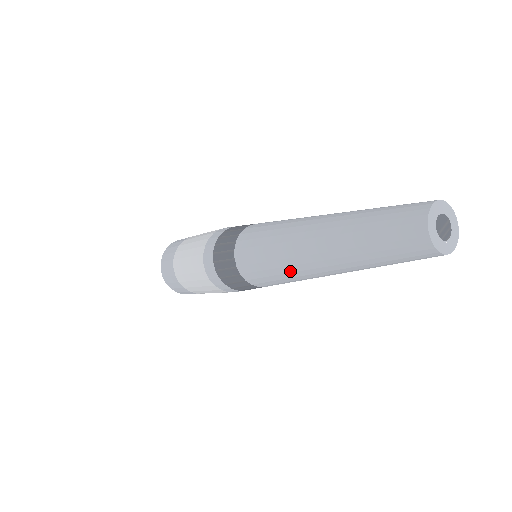
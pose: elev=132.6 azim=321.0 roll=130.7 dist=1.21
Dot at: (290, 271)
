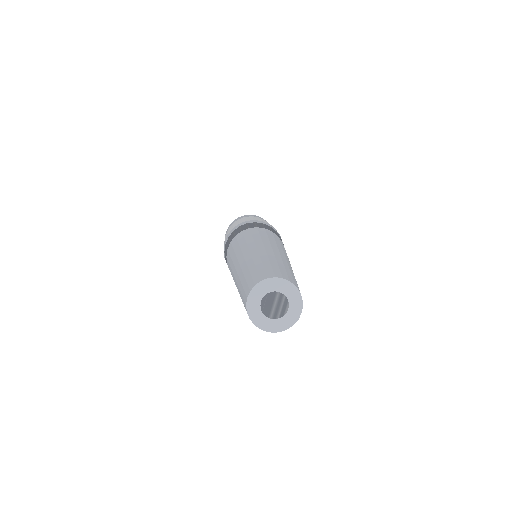
Dot at: occluded
